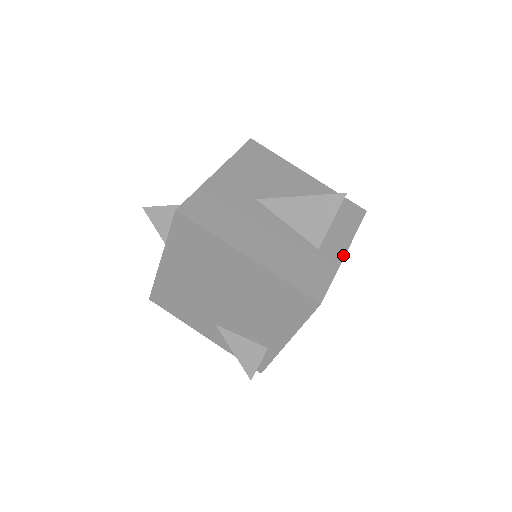
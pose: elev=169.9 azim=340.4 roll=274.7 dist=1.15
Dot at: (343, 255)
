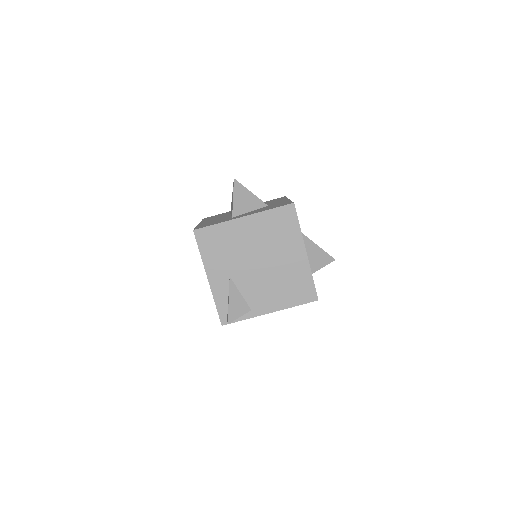
Dot at: occluded
